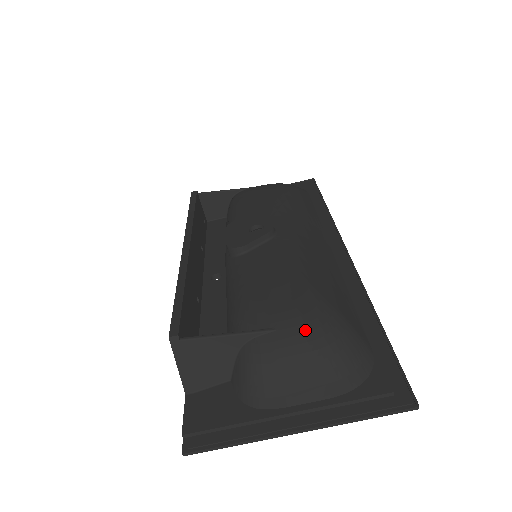
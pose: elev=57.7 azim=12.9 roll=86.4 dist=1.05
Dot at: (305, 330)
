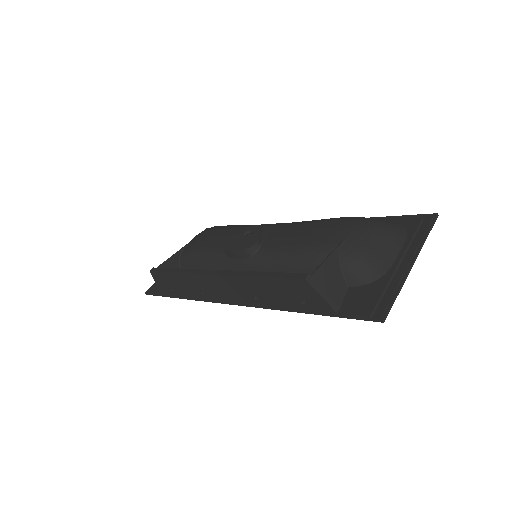
Dot at: (358, 227)
